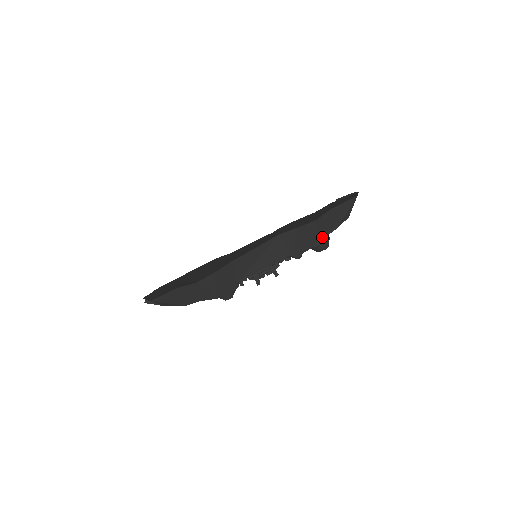
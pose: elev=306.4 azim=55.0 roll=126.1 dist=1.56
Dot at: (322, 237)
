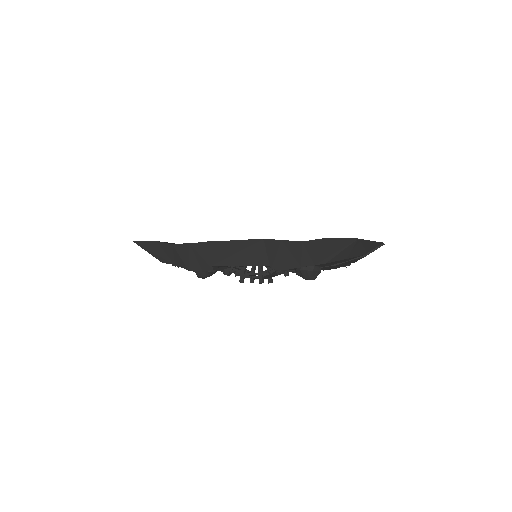
Dot at: (308, 264)
